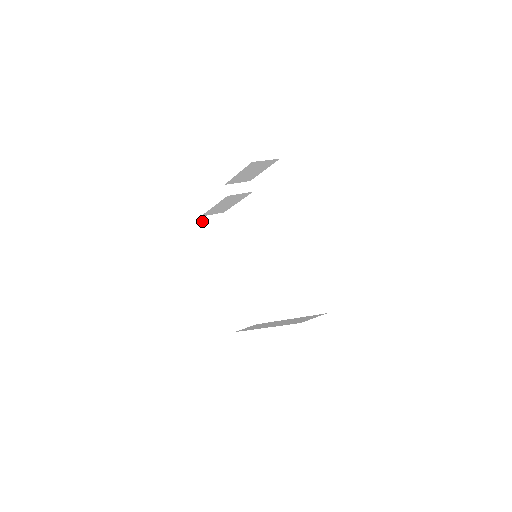
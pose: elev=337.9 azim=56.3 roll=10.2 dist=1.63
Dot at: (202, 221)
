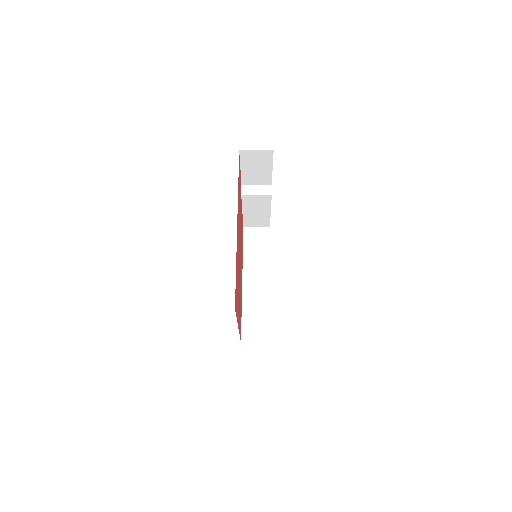
Dot at: (244, 231)
